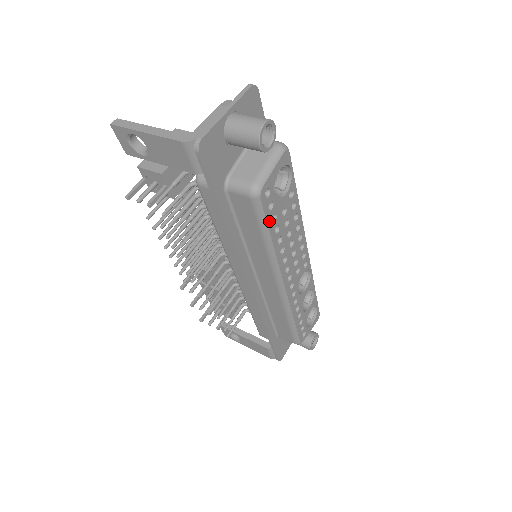
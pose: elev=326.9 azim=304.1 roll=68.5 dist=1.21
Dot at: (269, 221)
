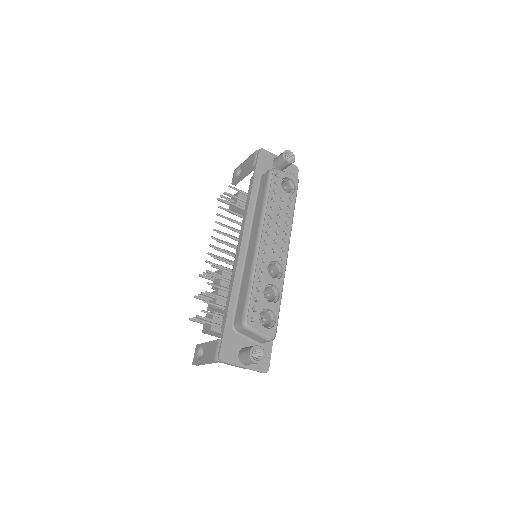
Dot at: (271, 188)
